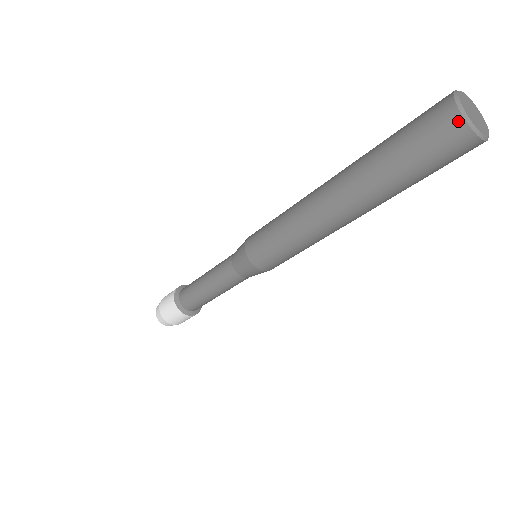
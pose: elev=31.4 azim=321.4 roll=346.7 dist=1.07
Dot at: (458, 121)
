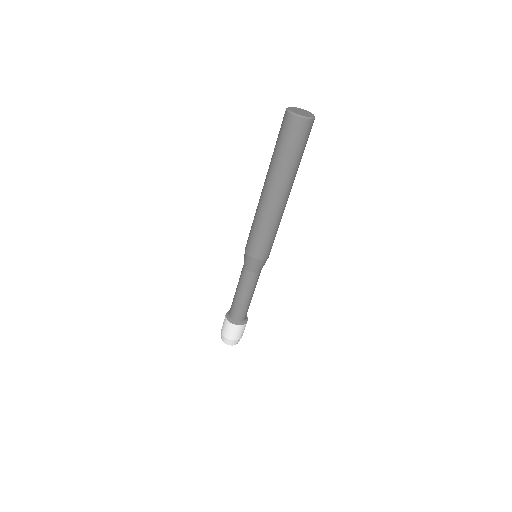
Dot at: (286, 114)
